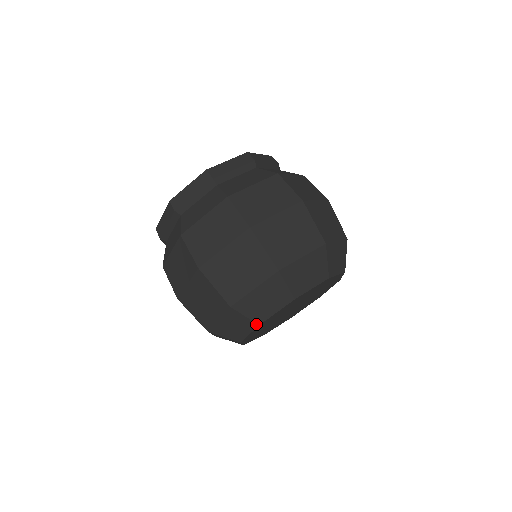
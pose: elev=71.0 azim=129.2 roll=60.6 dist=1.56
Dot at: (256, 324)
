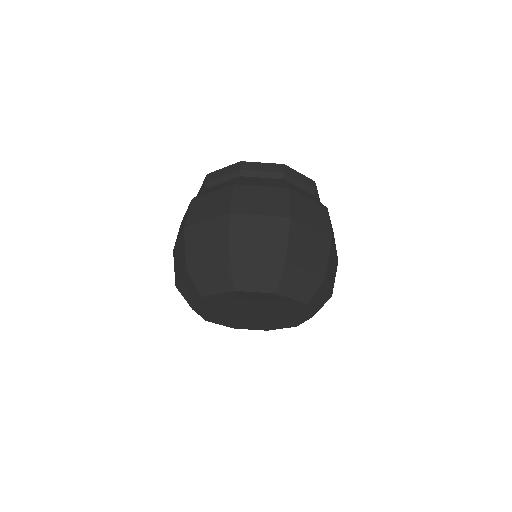
Dot at: (233, 288)
